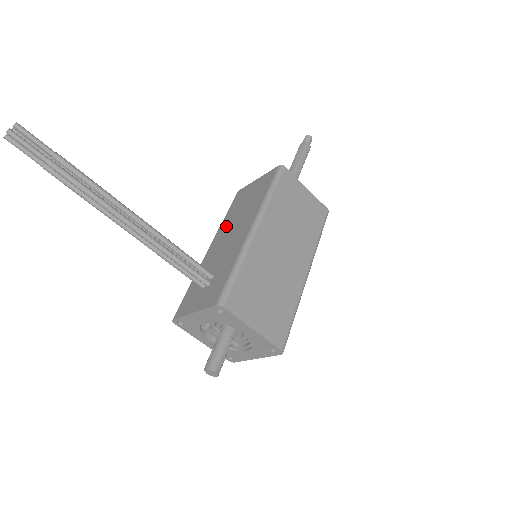
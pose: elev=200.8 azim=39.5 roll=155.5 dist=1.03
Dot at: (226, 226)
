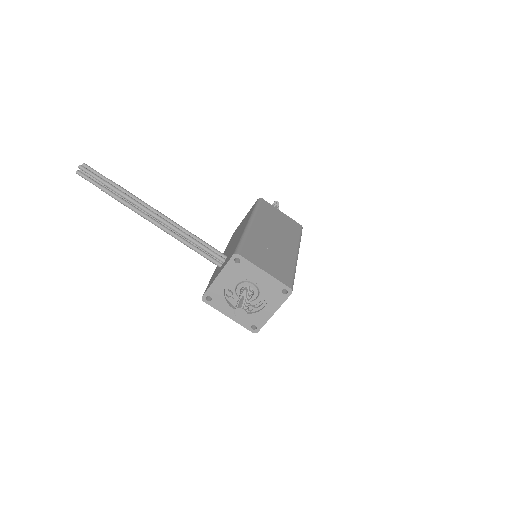
Dot at: occluded
